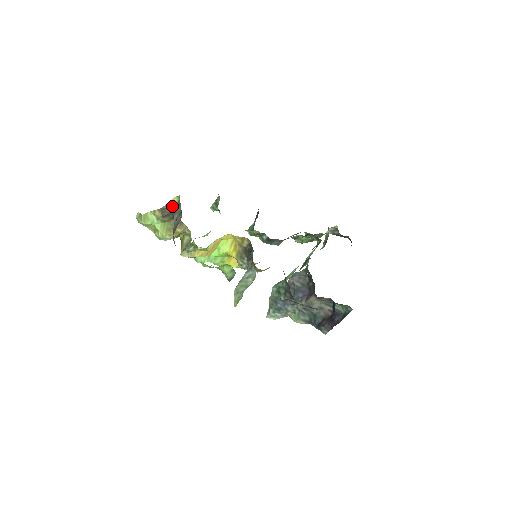
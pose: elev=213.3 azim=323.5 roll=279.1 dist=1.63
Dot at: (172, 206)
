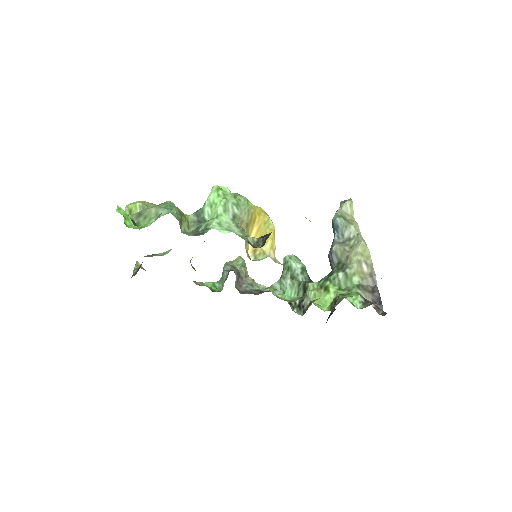
Dot at: occluded
